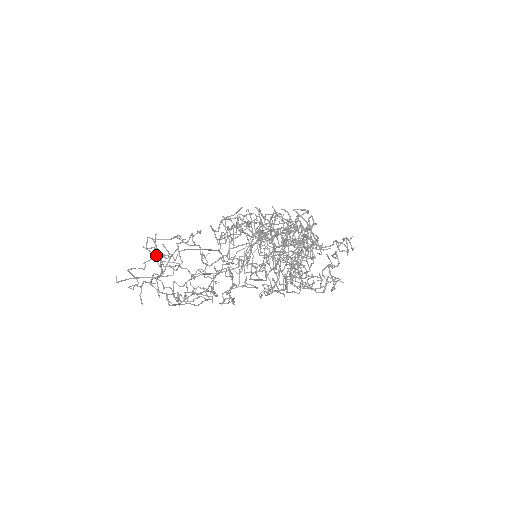
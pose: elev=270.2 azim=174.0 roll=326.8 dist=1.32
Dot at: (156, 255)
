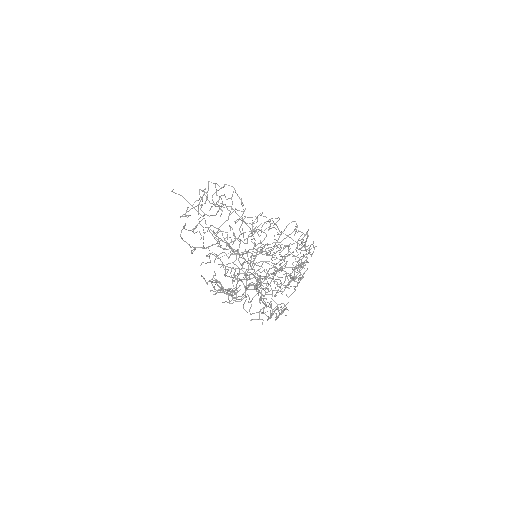
Dot at: (216, 195)
